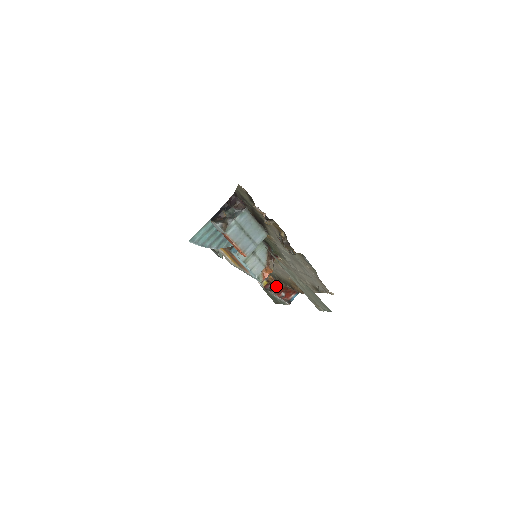
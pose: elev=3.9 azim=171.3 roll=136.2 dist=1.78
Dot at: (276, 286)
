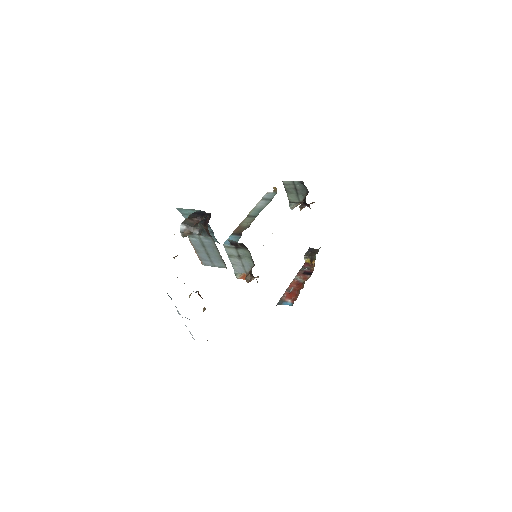
Dot at: (306, 275)
